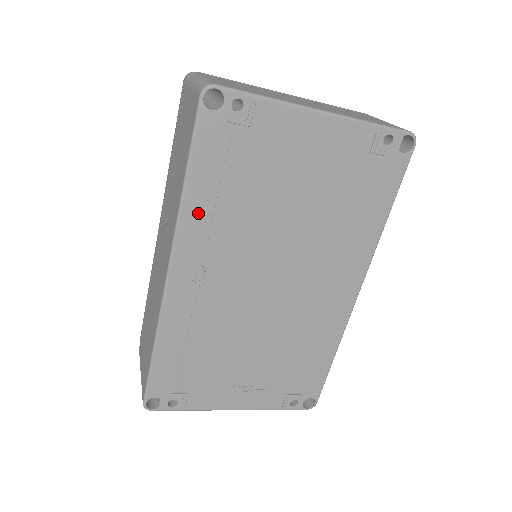
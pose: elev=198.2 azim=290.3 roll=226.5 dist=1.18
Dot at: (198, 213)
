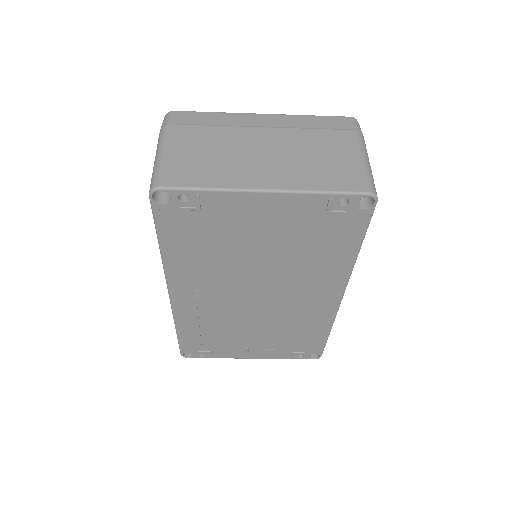
Dot at: (178, 263)
